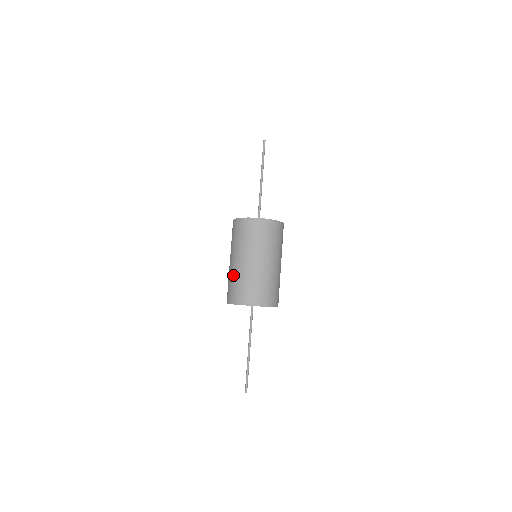
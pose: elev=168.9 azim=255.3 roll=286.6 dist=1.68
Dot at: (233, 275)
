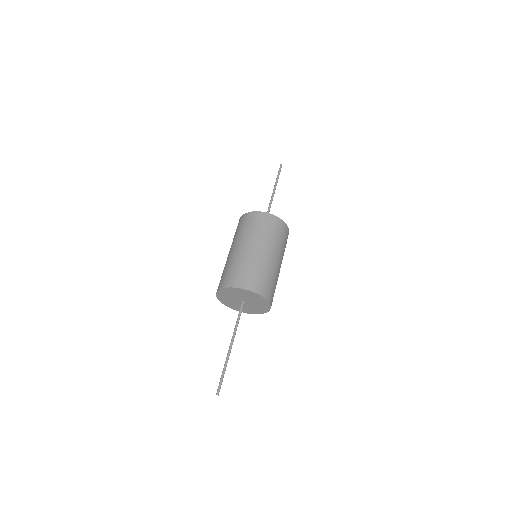
Dot at: (230, 261)
